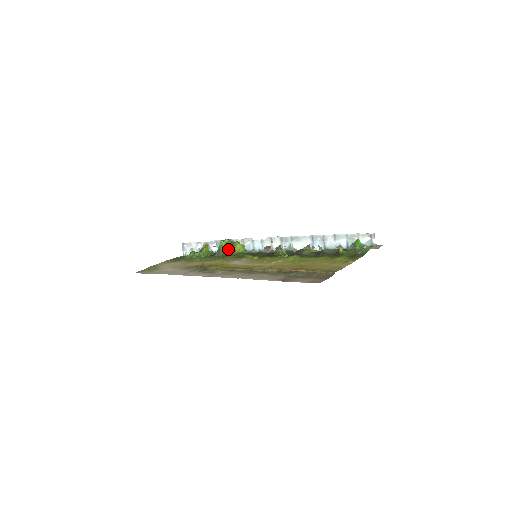
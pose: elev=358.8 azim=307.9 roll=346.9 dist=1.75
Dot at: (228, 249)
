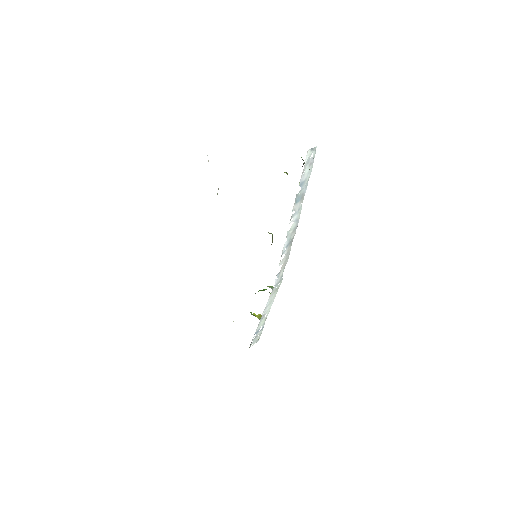
Dot at: (260, 290)
